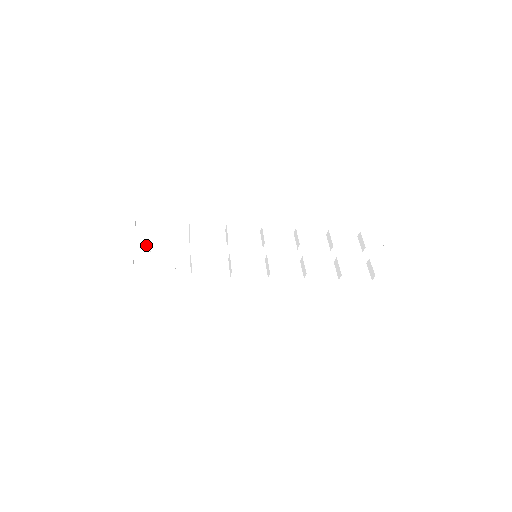
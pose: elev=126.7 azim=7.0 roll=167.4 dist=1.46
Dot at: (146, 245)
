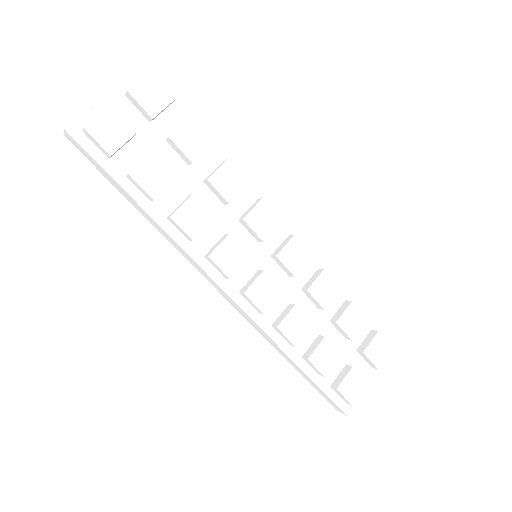
Dot at: (159, 137)
